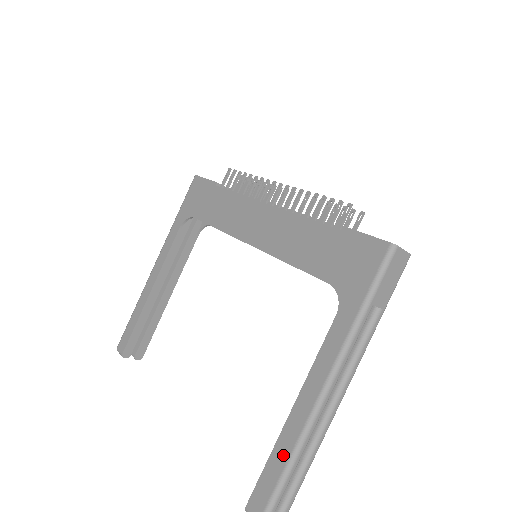
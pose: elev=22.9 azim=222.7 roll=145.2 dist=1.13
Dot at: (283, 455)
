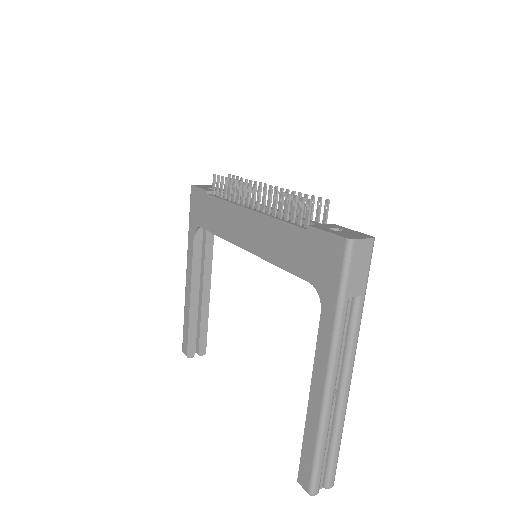
Dot at: (312, 438)
